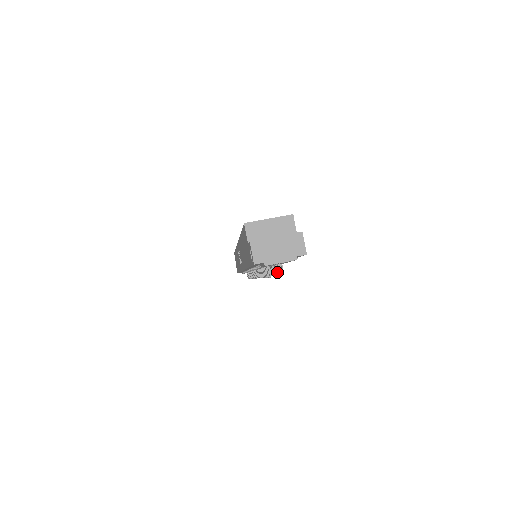
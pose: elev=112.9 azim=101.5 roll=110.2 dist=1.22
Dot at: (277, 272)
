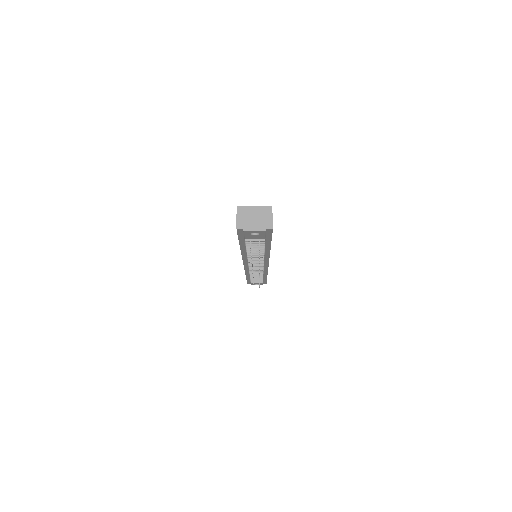
Dot at: occluded
